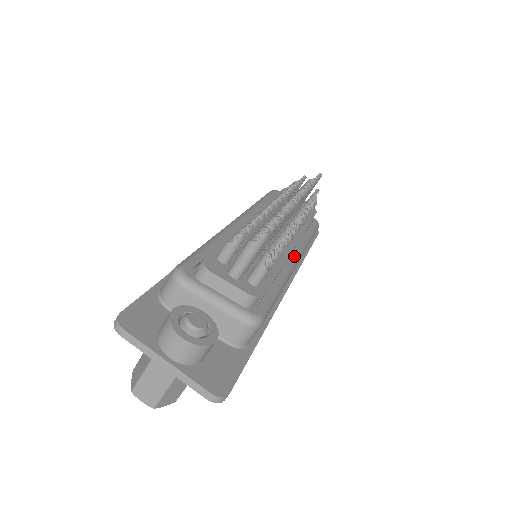
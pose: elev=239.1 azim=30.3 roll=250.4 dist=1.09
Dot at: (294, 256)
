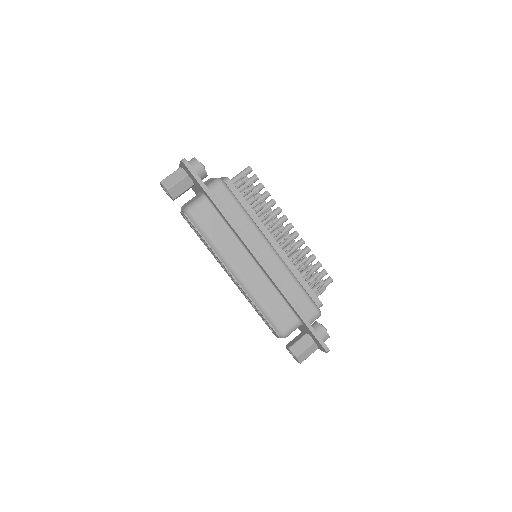
Dot at: (272, 246)
